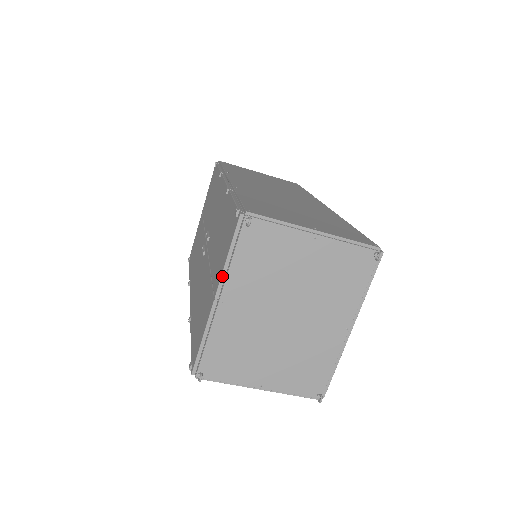
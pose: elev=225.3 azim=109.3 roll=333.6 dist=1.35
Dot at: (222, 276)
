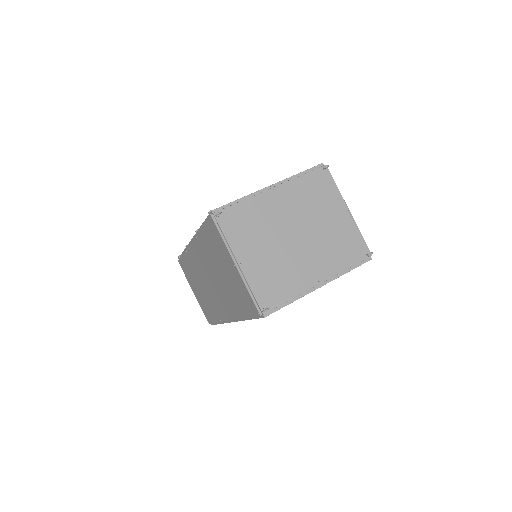
Dot at: (285, 179)
